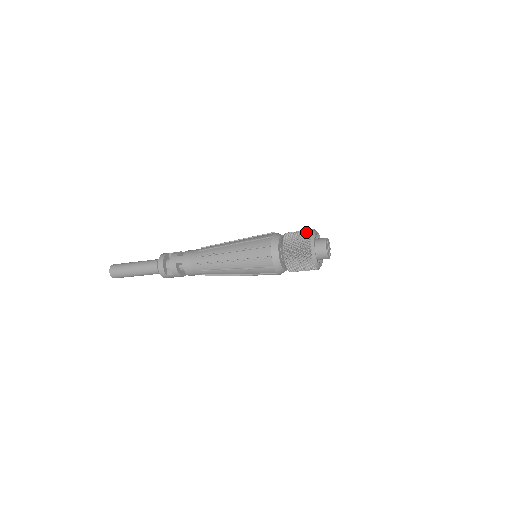
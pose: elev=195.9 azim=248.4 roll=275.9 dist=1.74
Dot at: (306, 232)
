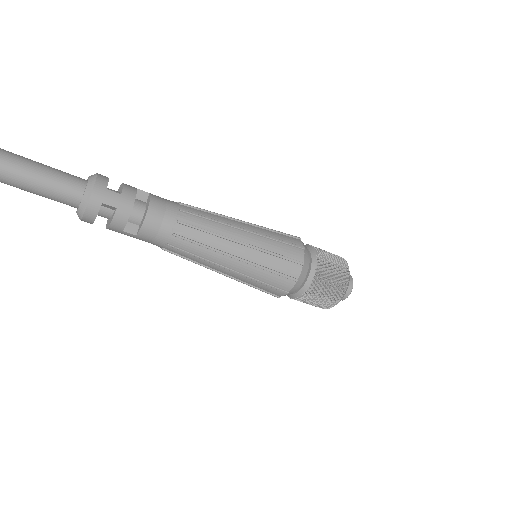
Dot at: occluded
